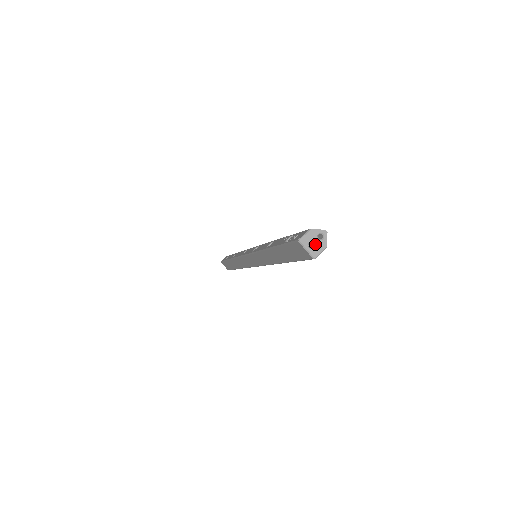
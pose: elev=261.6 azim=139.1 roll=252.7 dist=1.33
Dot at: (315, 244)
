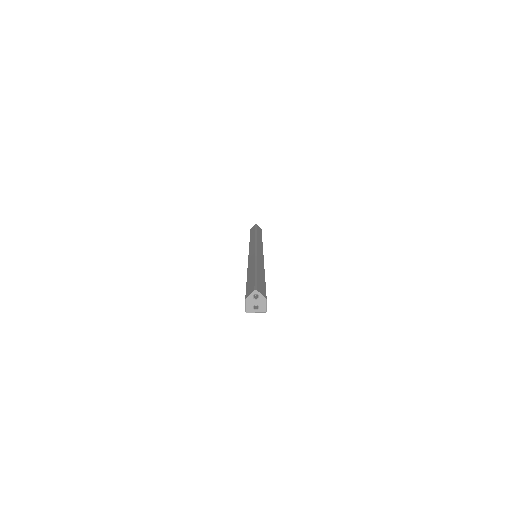
Dot at: (257, 305)
